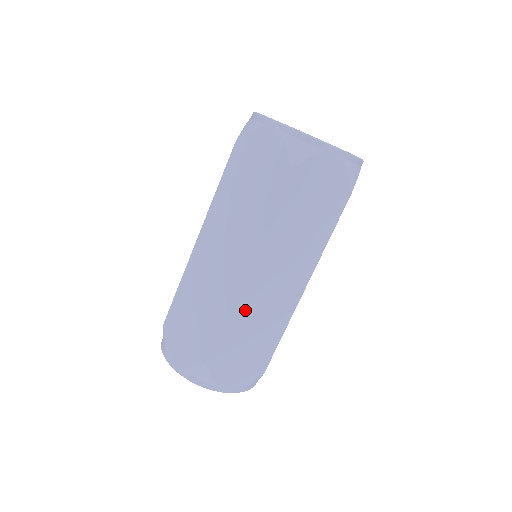
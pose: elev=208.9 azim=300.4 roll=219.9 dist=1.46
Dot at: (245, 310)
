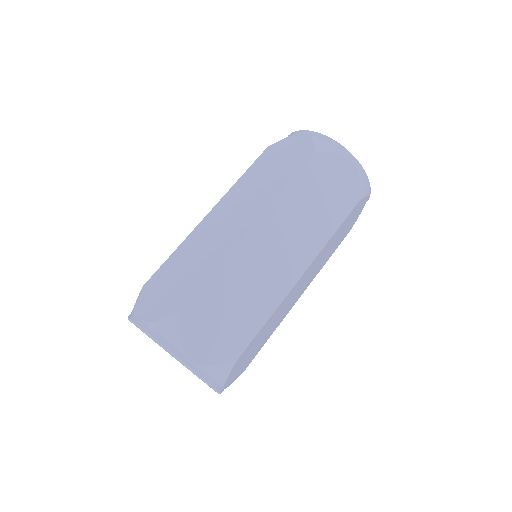
Dot at: (240, 268)
